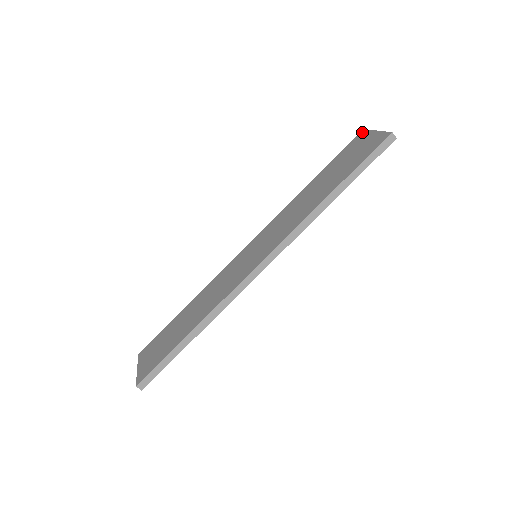
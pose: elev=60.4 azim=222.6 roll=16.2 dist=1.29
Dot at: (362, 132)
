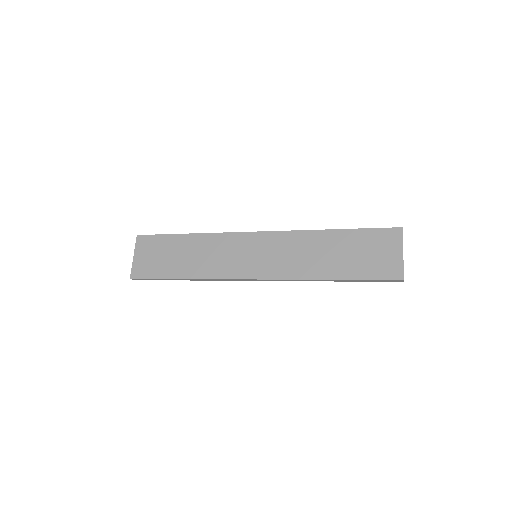
Dot at: (399, 231)
